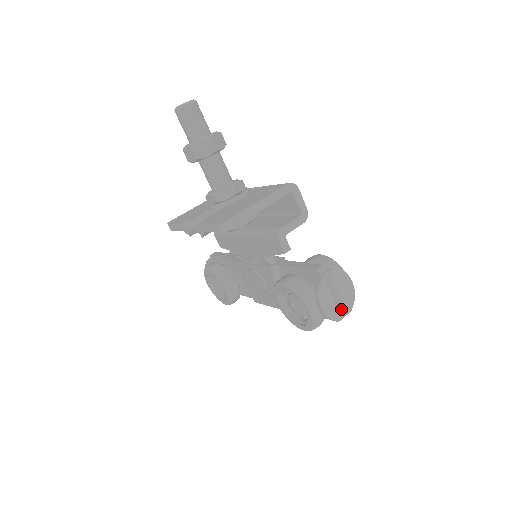
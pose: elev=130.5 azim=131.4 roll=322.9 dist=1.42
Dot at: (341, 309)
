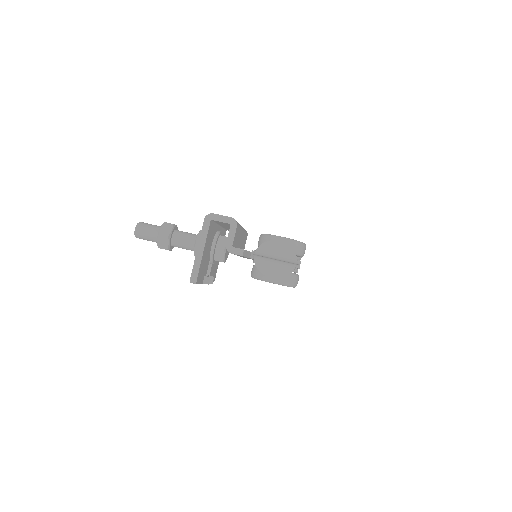
Dot at: (290, 262)
